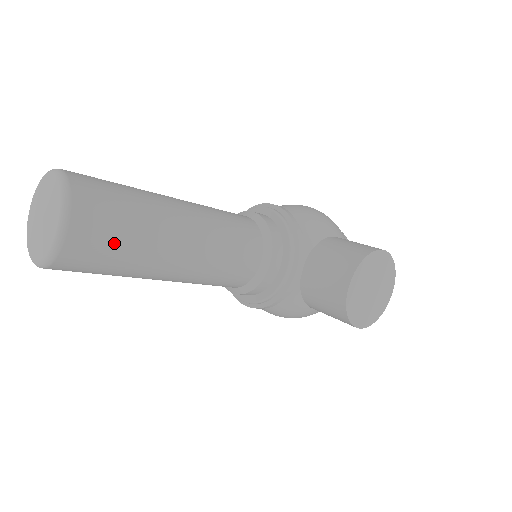
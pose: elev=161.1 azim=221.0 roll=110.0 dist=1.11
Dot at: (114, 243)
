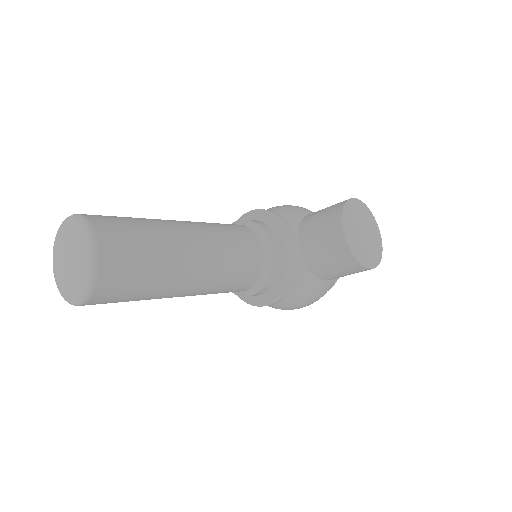
Dot at: (140, 255)
